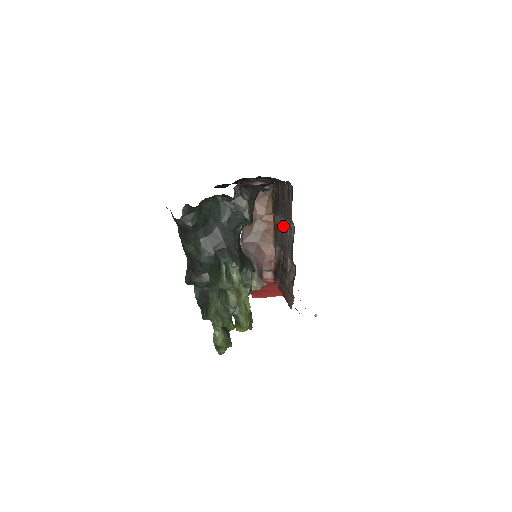
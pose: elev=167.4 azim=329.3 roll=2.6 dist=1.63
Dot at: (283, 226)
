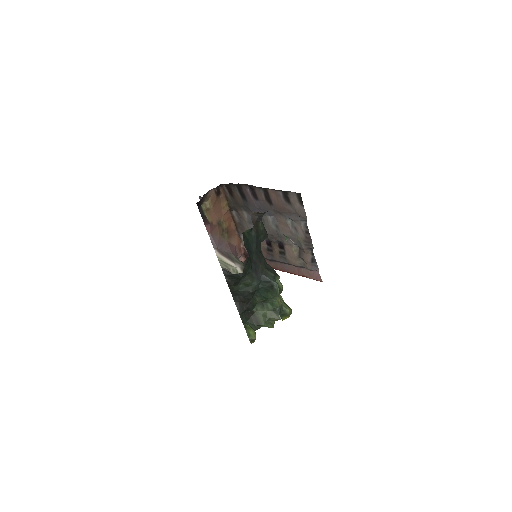
Dot at: (269, 221)
